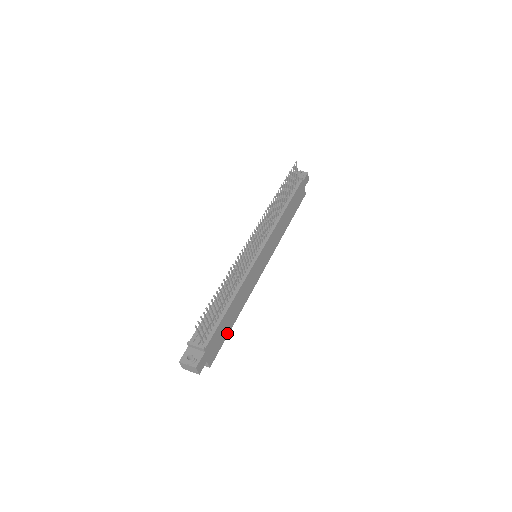
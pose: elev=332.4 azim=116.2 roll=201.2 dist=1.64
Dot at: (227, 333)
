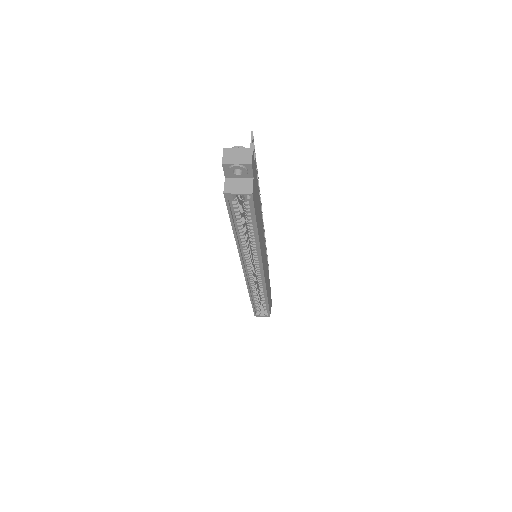
Dot at: (256, 220)
